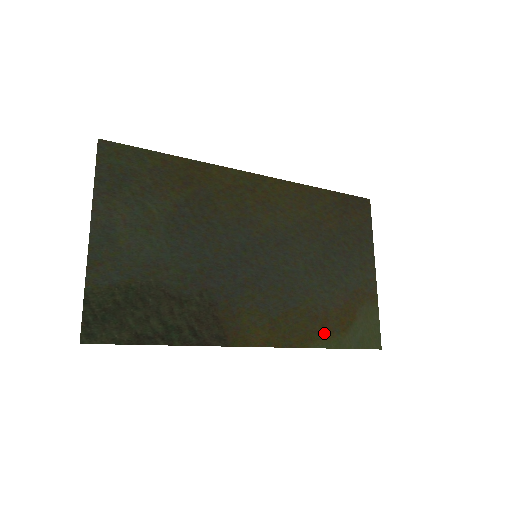
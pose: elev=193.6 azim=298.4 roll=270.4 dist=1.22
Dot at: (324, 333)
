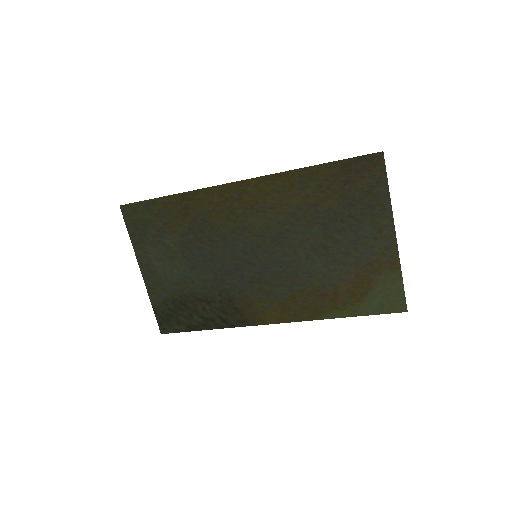
Dot at: (335, 306)
